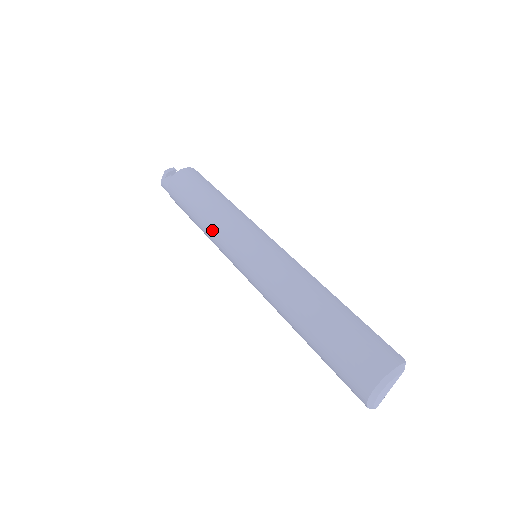
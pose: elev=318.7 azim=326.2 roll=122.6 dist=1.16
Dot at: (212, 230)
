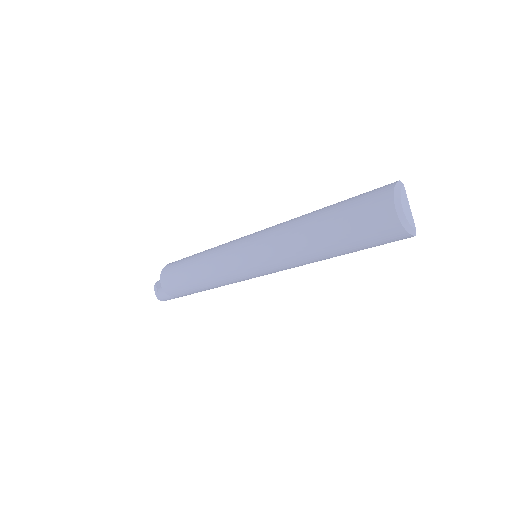
Dot at: (212, 272)
